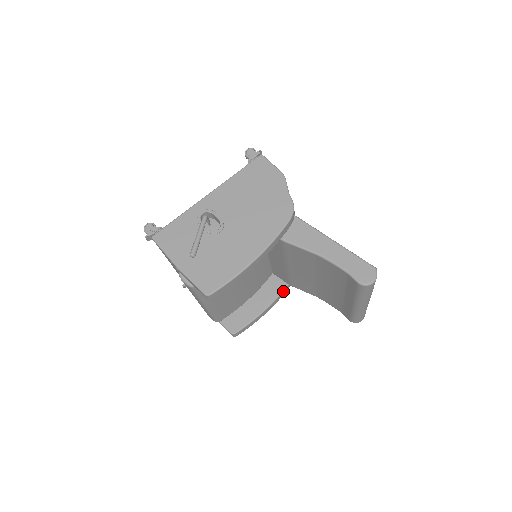
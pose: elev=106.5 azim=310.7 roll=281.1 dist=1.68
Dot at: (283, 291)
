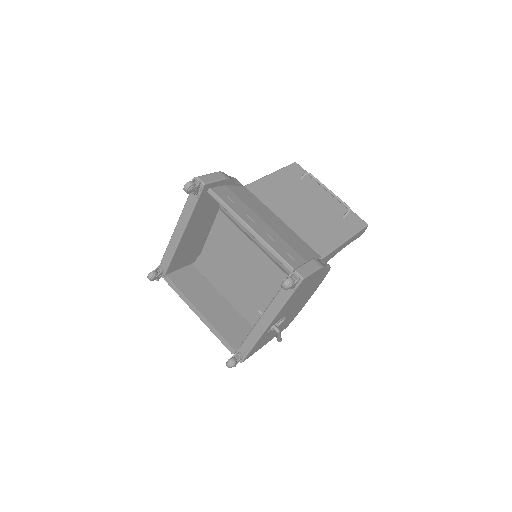
Dot at: occluded
